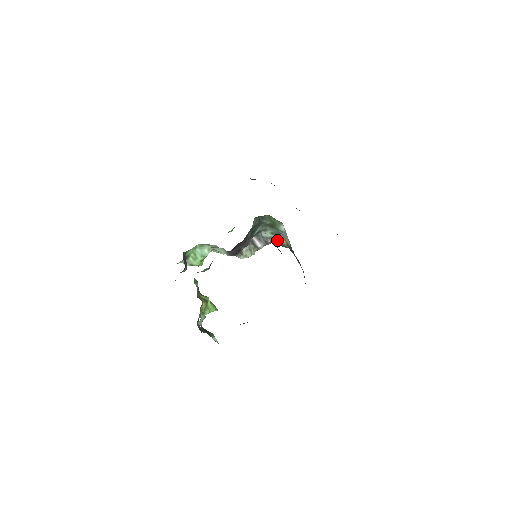
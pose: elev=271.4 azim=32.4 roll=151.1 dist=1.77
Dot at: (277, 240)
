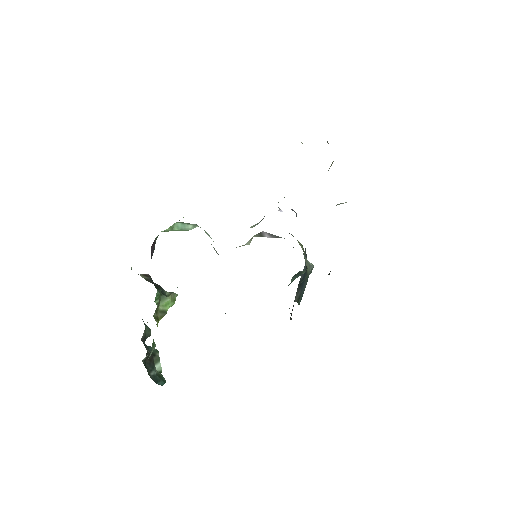
Dot at: occluded
